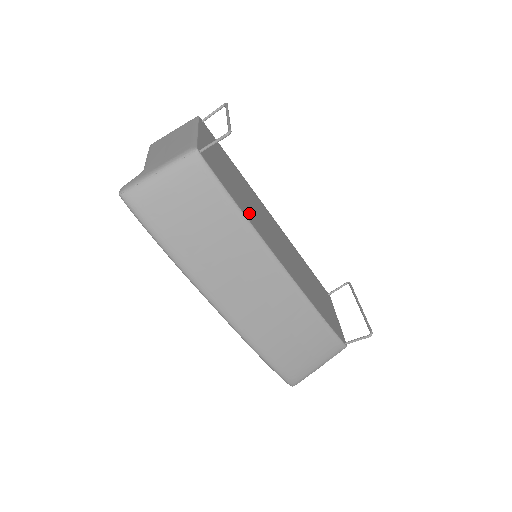
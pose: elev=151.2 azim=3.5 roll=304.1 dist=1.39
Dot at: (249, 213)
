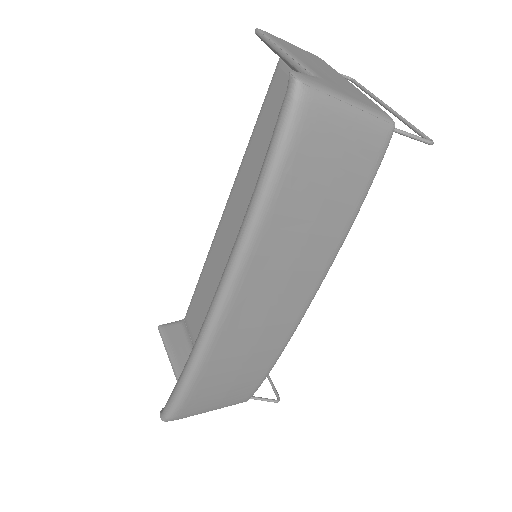
Dot at: occluded
